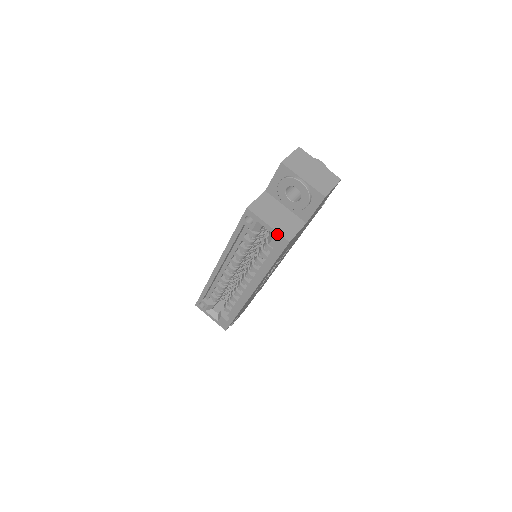
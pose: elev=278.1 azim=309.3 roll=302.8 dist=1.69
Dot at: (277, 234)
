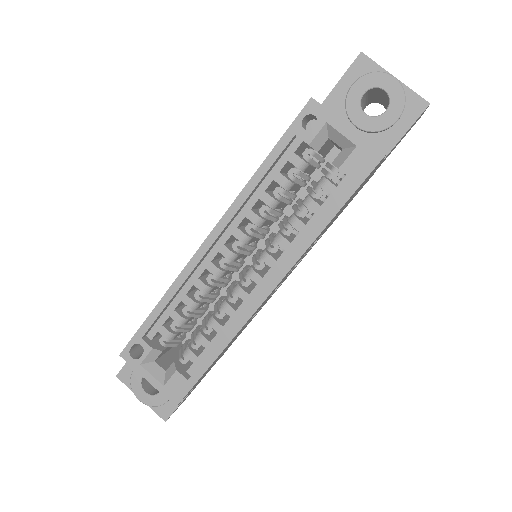
Dot at: (363, 142)
